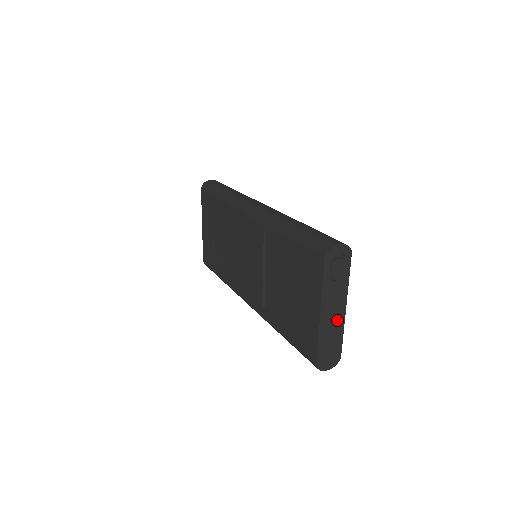
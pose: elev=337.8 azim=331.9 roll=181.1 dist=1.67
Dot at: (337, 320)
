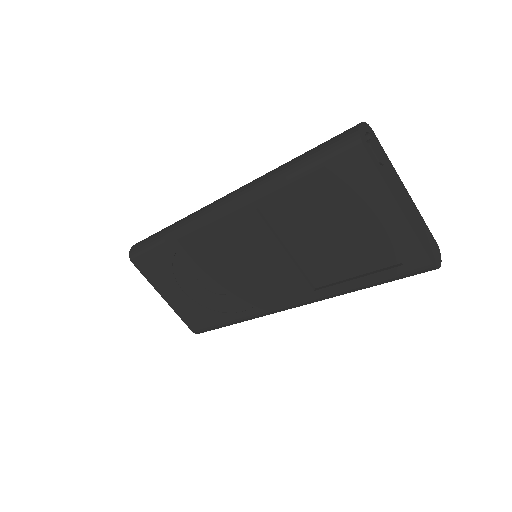
Dot at: (411, 207)
